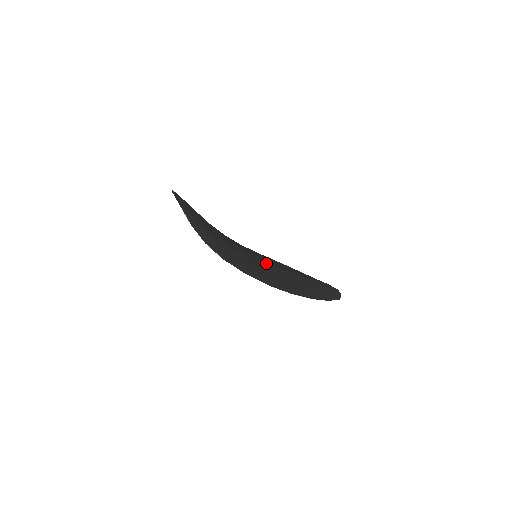
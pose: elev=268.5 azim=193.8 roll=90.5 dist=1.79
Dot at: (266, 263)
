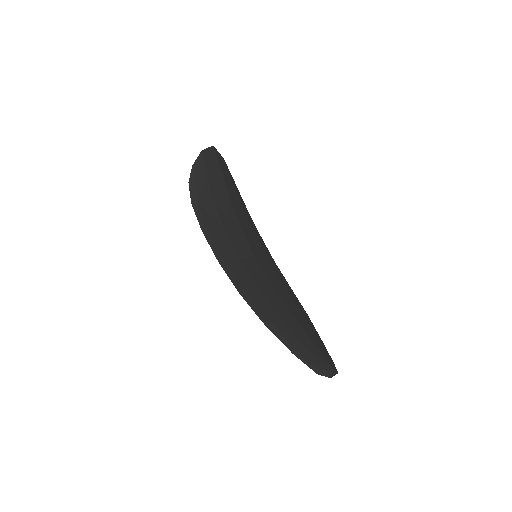
Dot at: (261, 269)
